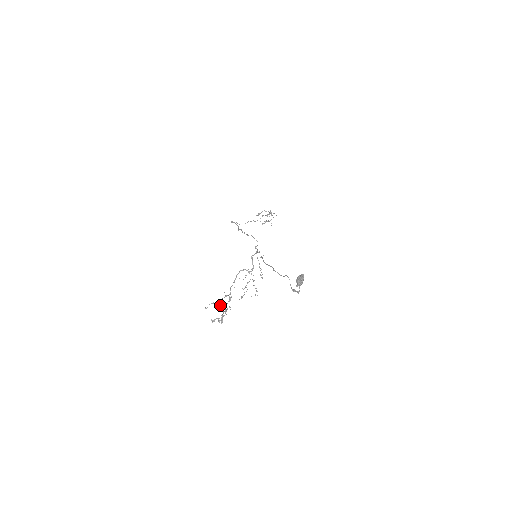
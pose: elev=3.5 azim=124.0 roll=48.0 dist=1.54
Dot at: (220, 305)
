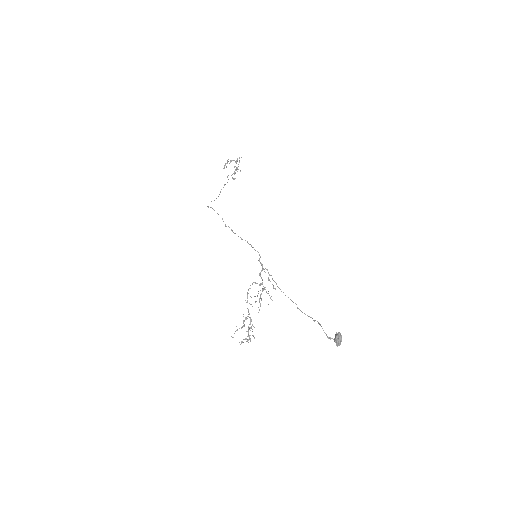
Dot at: occluded
